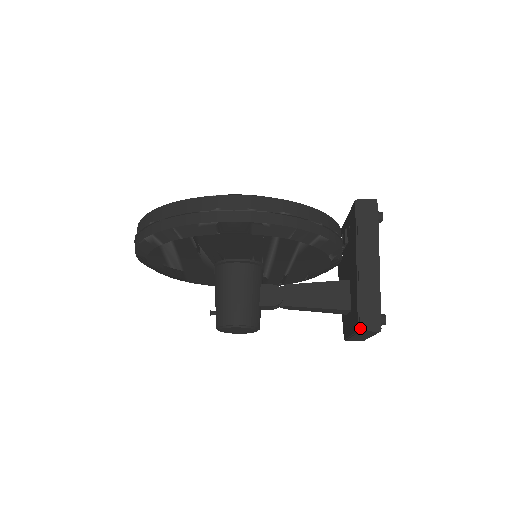
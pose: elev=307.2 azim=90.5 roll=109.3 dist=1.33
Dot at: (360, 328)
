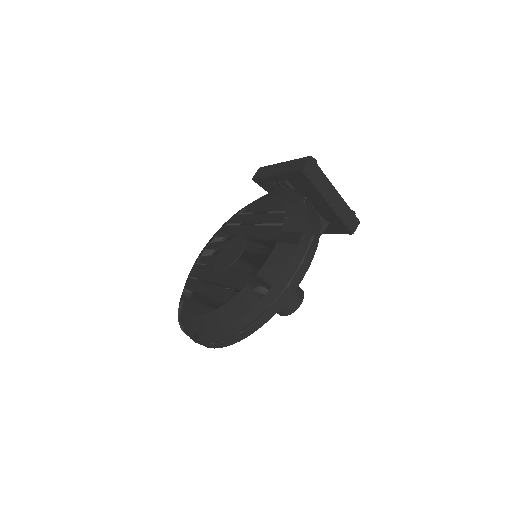
Dot at: (353, 232)
